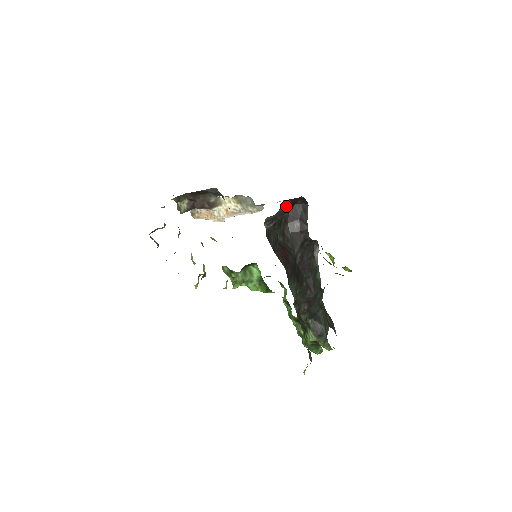
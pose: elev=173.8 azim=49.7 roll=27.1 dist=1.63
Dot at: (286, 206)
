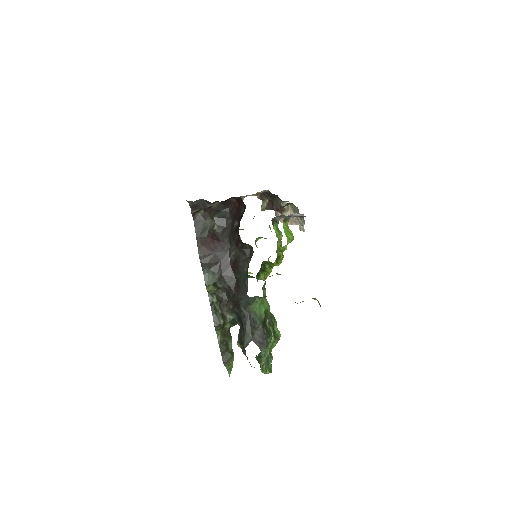
Dot at: (232, 204)
